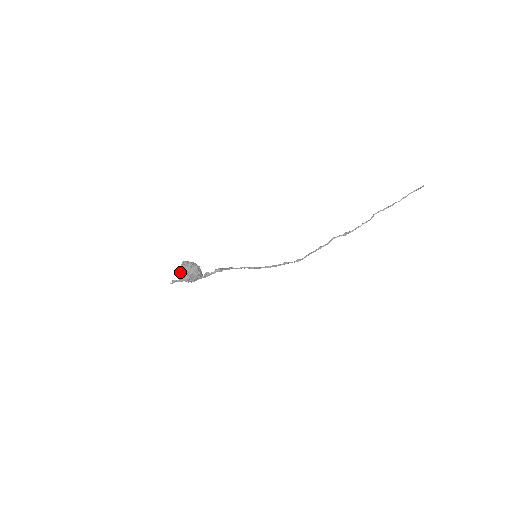
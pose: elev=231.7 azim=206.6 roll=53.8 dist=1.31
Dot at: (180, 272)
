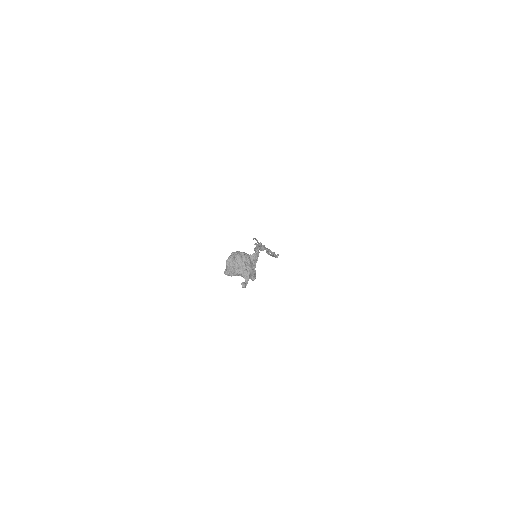
Dot at: (237, 269)
